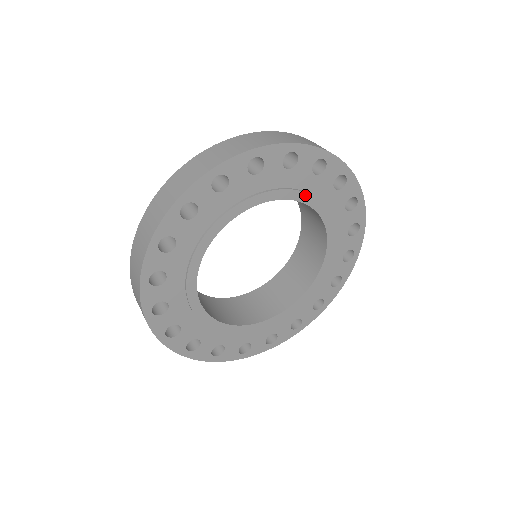
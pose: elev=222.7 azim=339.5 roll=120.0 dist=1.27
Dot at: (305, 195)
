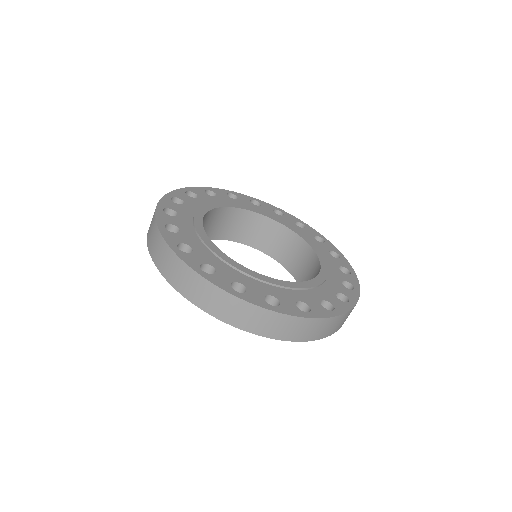
Dot at: (240, 206)
